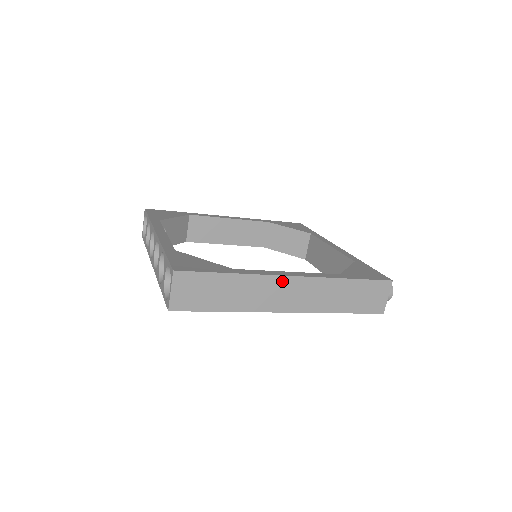
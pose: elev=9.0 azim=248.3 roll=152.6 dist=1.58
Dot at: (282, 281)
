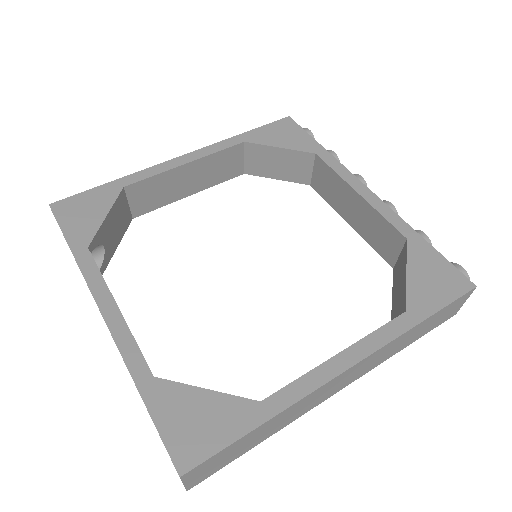
Dot at: (334, 381)
